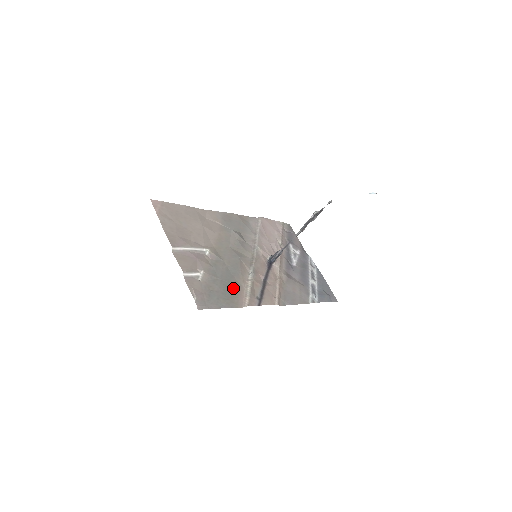
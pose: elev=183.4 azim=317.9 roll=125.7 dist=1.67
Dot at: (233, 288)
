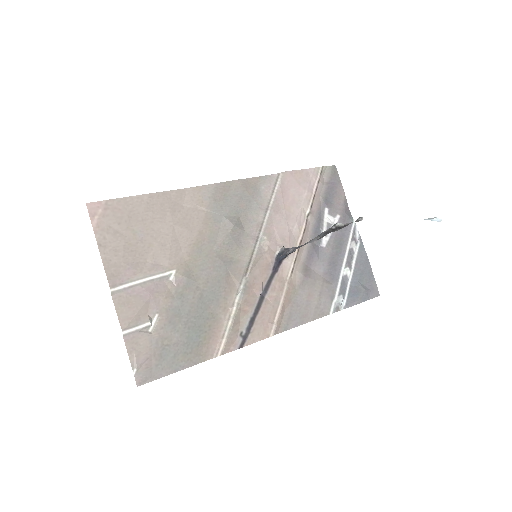
Dot at: (204, 328)
